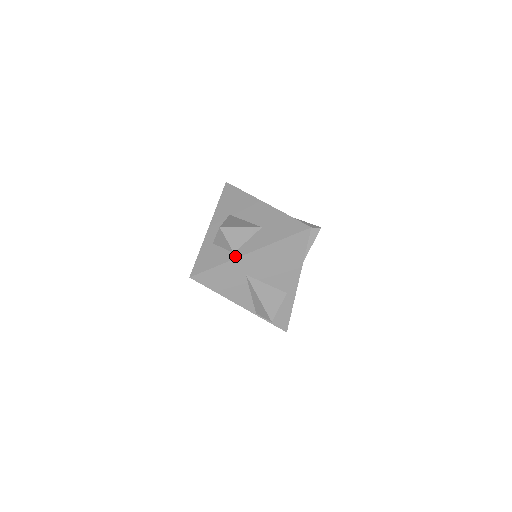
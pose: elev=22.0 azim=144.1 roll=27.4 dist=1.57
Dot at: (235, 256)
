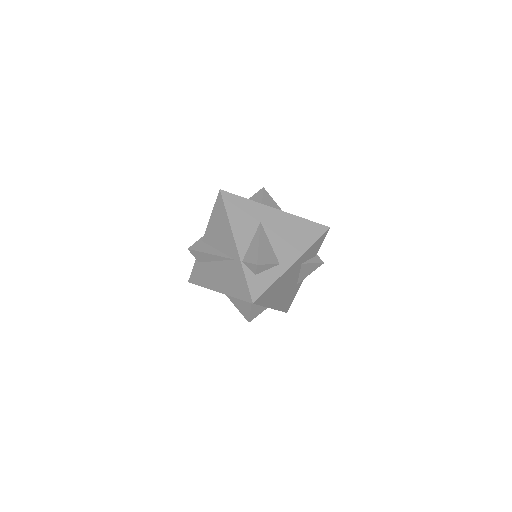
Dot at: (263, 204)
